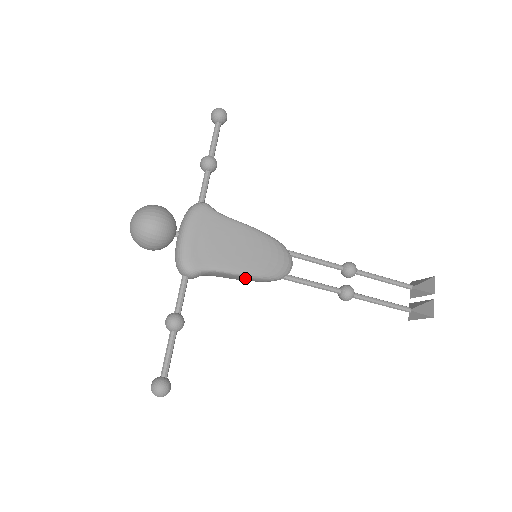
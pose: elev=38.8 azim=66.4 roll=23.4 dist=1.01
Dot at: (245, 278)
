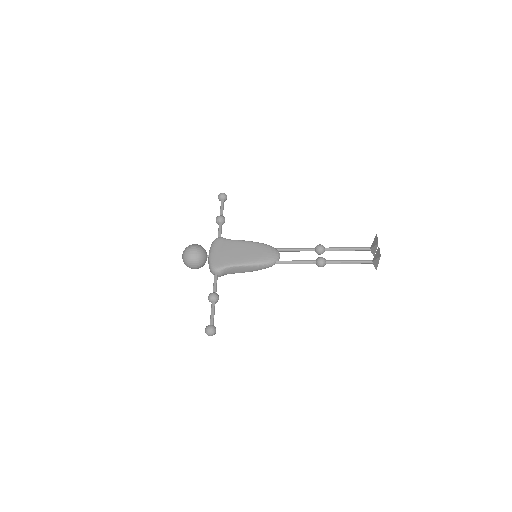
Dot at: (250, 267)
